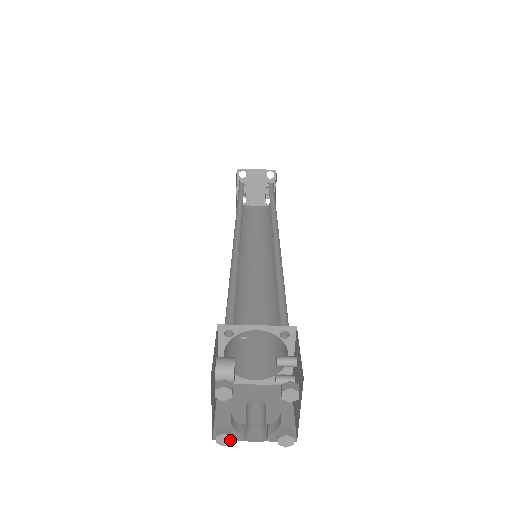
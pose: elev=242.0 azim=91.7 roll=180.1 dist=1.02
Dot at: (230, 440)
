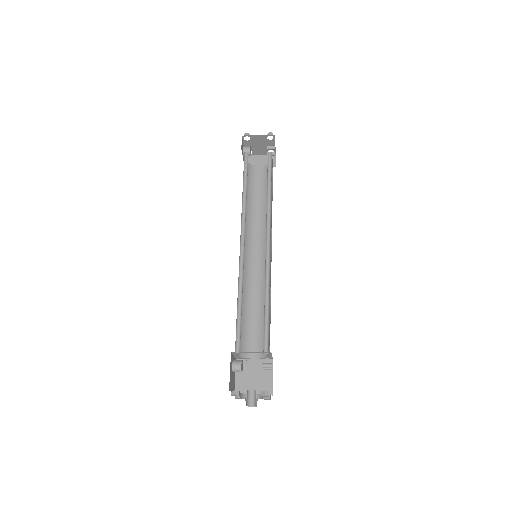
Dot at: occluded
